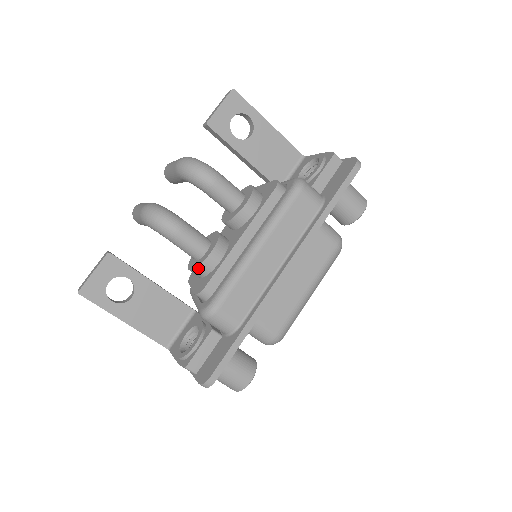
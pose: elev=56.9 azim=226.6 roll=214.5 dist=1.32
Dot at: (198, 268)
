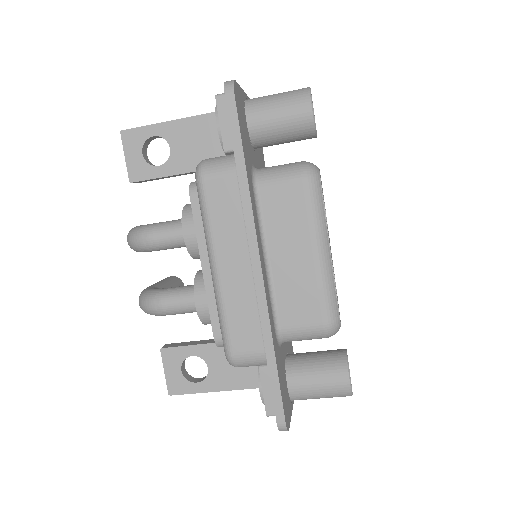
Dot at: (203, 322)
